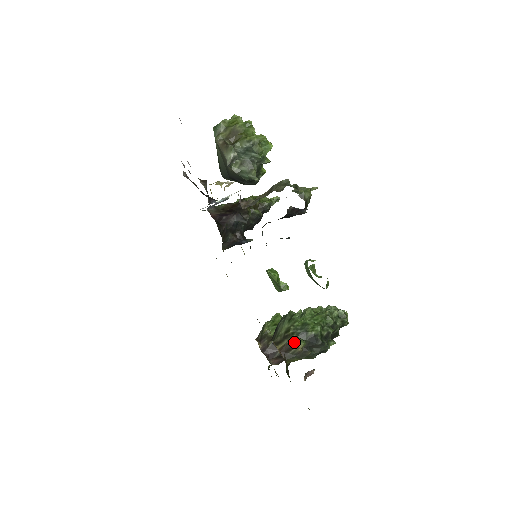
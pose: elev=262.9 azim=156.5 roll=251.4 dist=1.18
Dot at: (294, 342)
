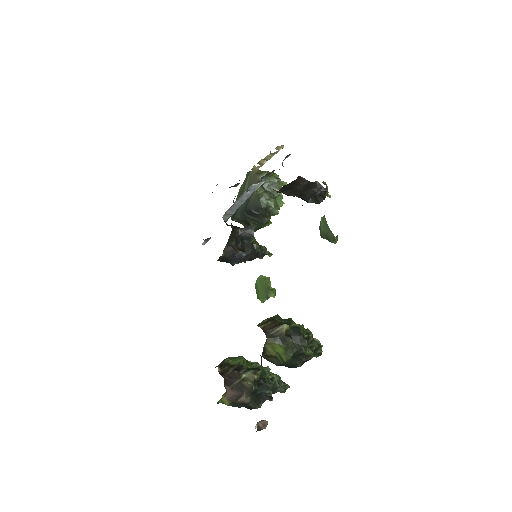
Dot at: (279, 323)
